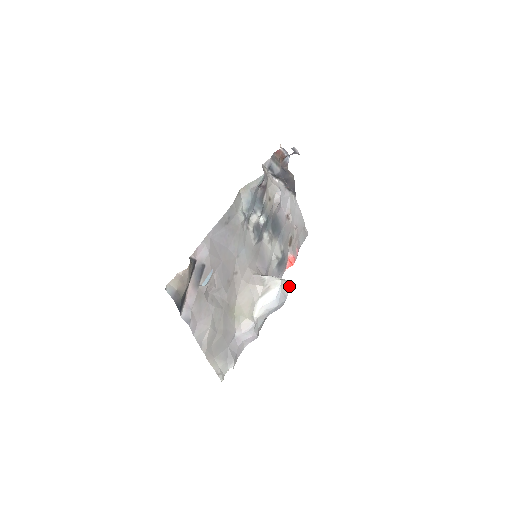
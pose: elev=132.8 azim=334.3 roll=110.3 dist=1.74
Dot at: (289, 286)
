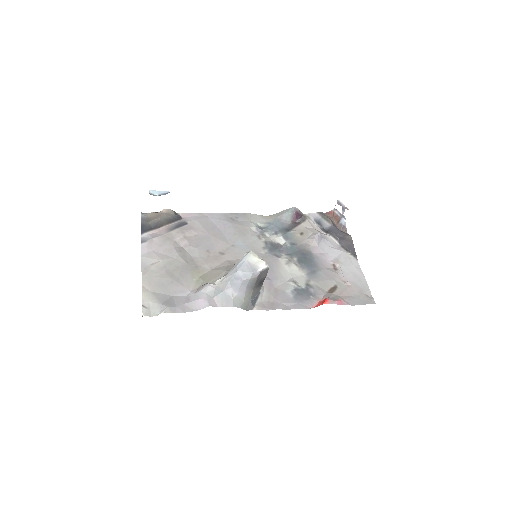
Dot at: (264, 265)
